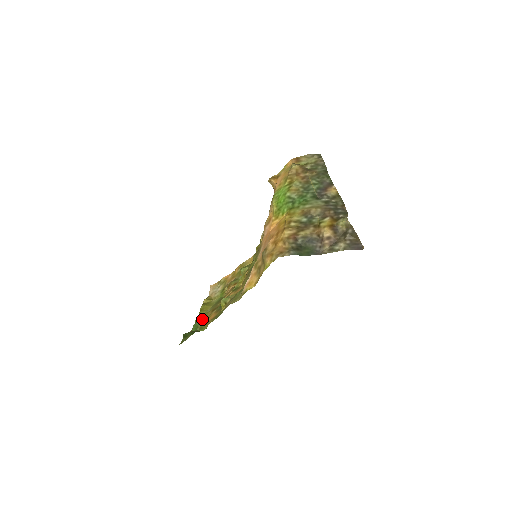
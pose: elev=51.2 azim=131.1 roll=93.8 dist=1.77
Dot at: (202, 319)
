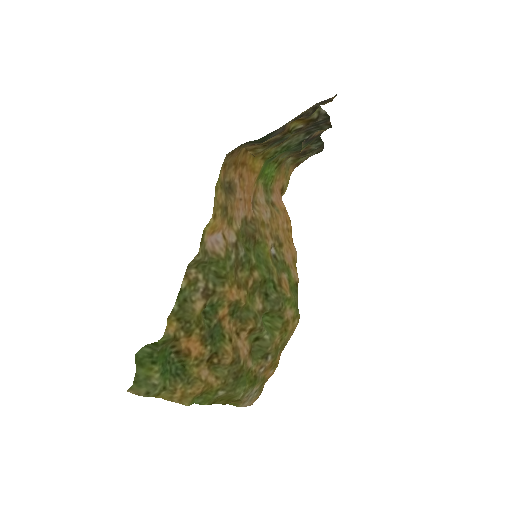
Dot at: (200, 391)
